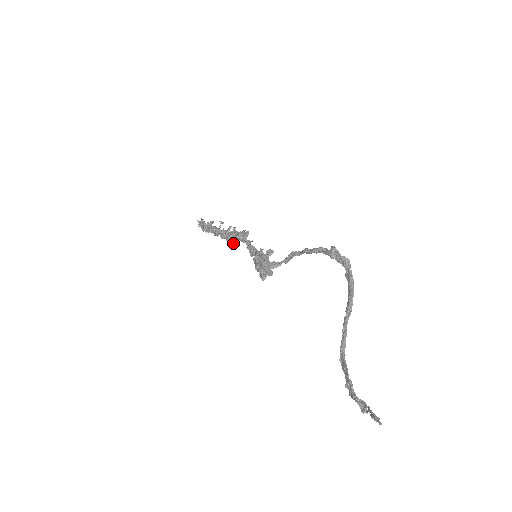
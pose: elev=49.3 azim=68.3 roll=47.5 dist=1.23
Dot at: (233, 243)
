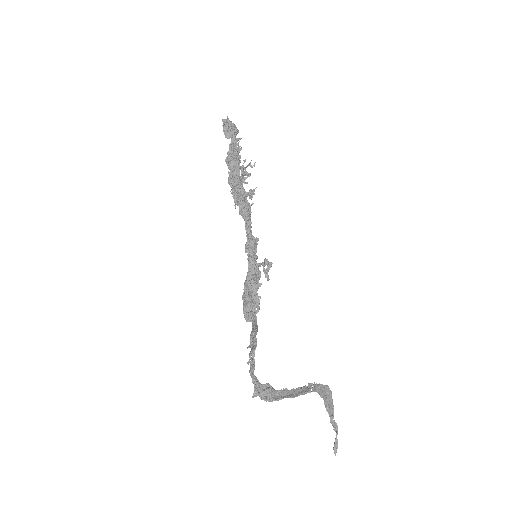
Dot at: occluded
